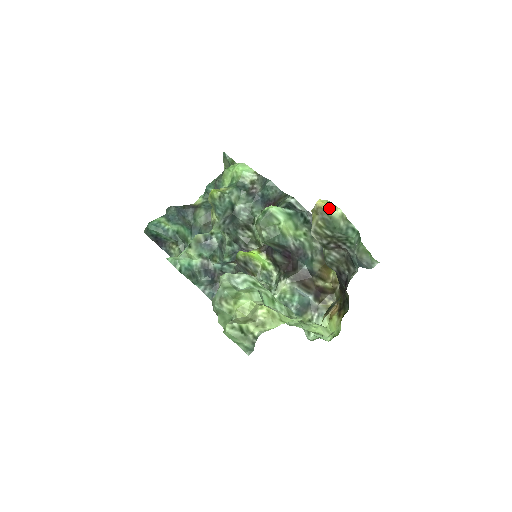
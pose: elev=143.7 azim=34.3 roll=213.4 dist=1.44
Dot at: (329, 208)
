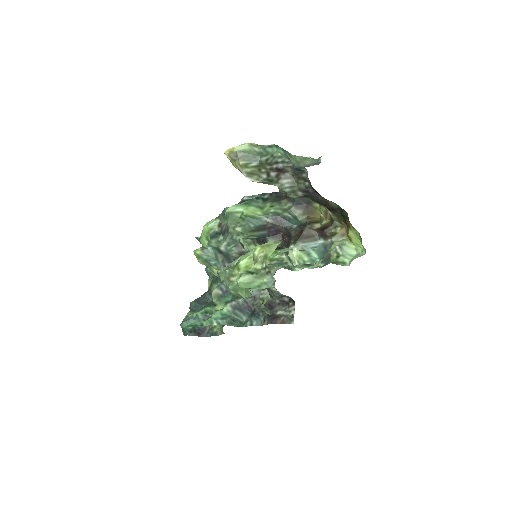
Dot at: (236, 148)
